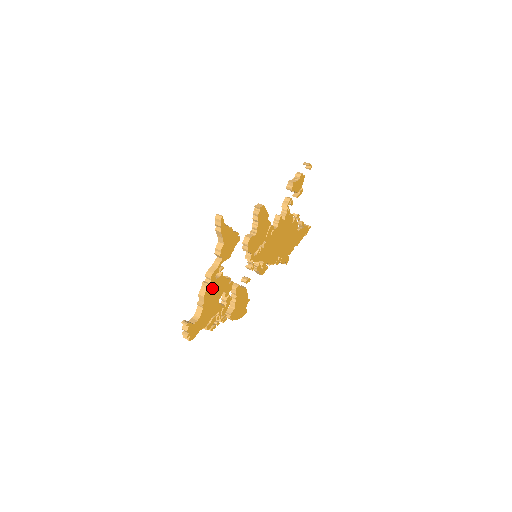
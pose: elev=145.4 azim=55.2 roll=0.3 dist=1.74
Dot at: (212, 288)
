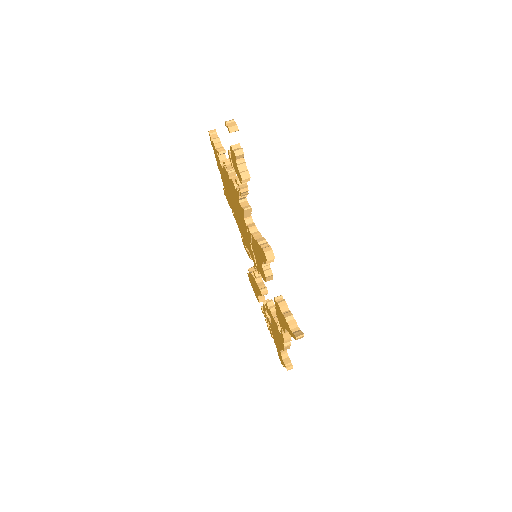
Dot at: occluded
